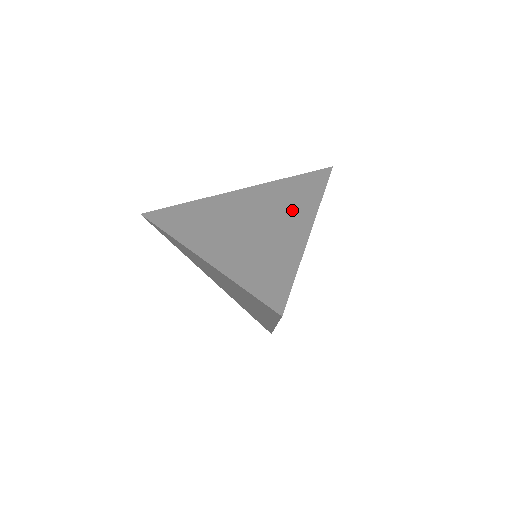
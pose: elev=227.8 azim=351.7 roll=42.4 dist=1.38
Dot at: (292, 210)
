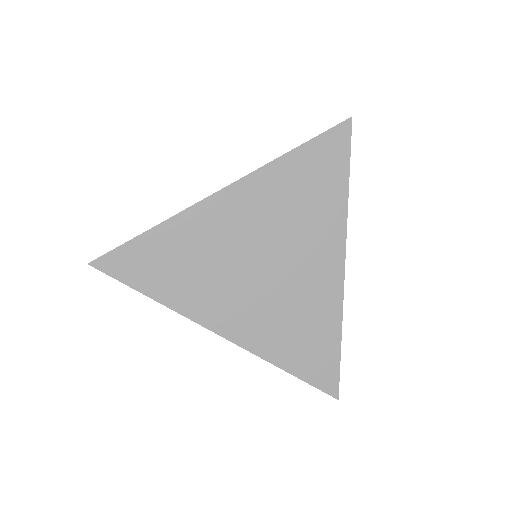
Dot at: (313, 231)
